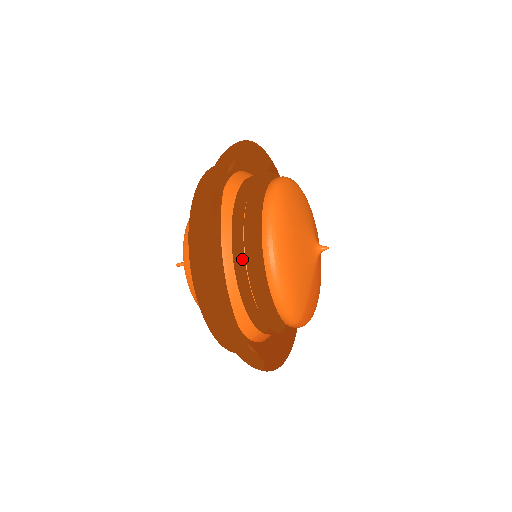
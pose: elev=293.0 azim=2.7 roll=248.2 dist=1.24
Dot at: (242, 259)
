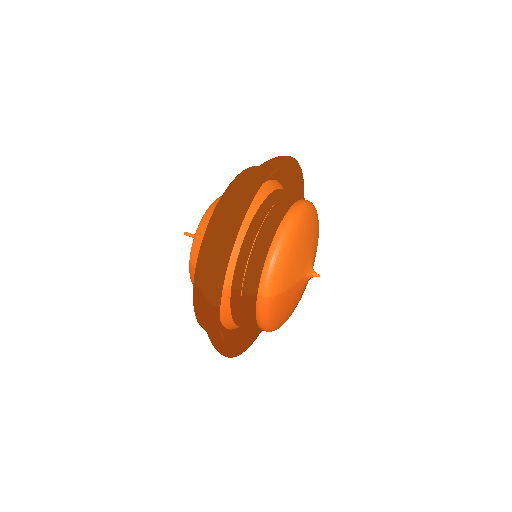
Dot at: (266, 211)
